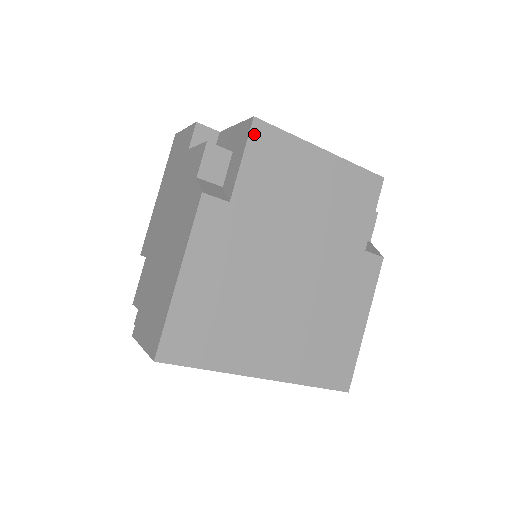
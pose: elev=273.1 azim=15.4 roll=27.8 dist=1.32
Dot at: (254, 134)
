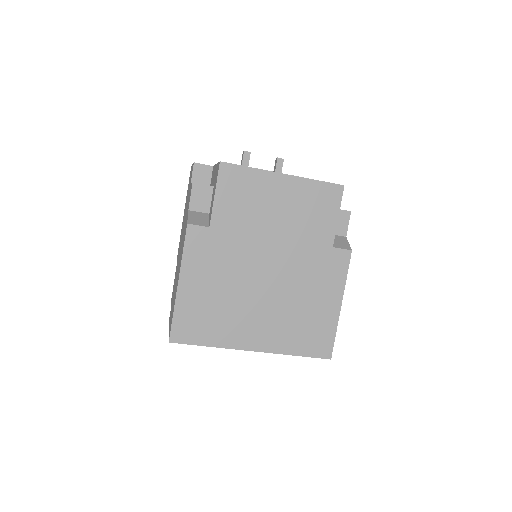
Dot at: (222, 174)
